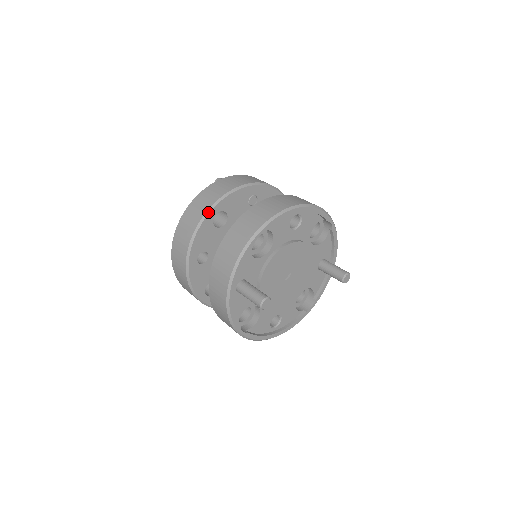
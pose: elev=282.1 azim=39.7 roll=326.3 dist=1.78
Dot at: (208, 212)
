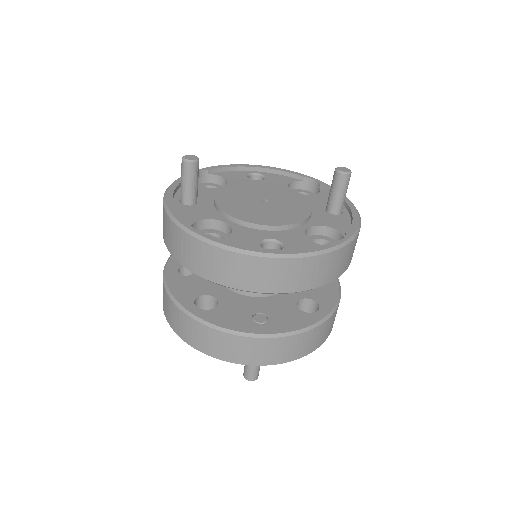
Dot at: occluded
